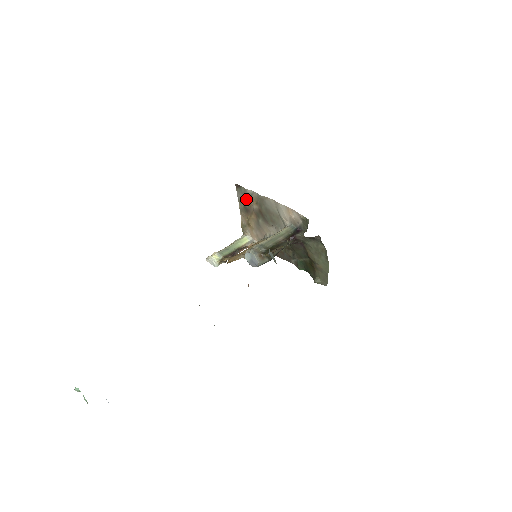
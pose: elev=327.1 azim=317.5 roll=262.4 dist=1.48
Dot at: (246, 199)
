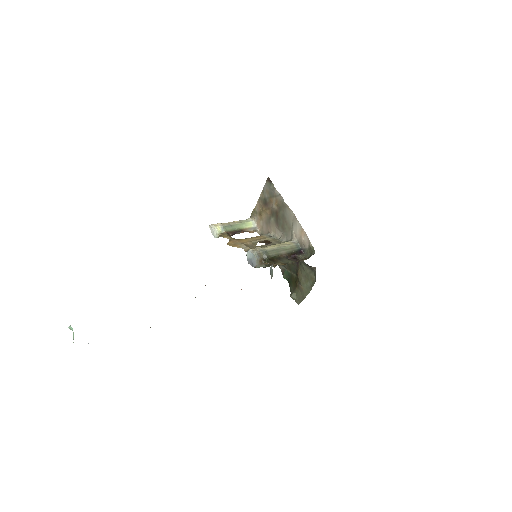
Dot at: (270, 195)
